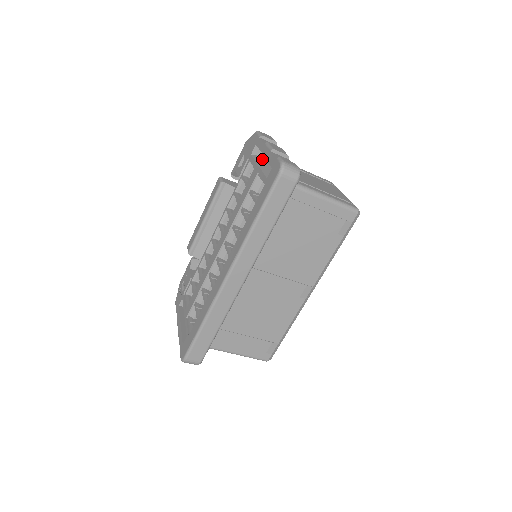
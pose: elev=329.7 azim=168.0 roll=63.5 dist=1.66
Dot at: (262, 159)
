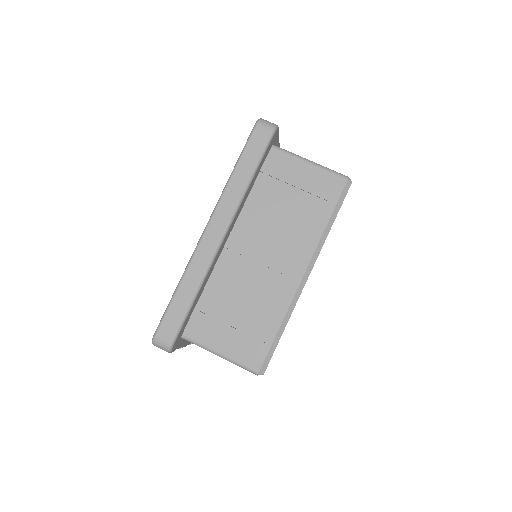
Dot at: occluded
